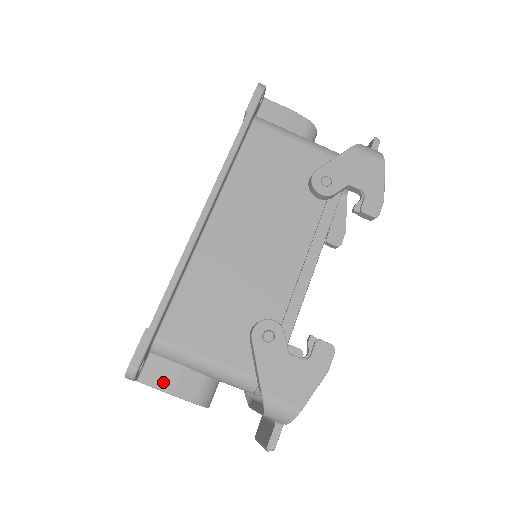
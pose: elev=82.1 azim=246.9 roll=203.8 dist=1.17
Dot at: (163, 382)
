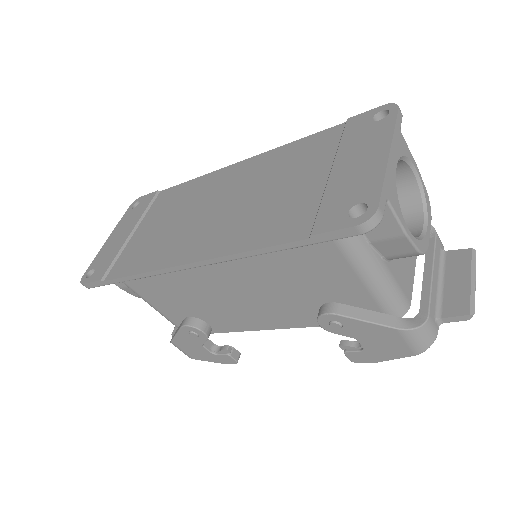
Dot at: occluded
